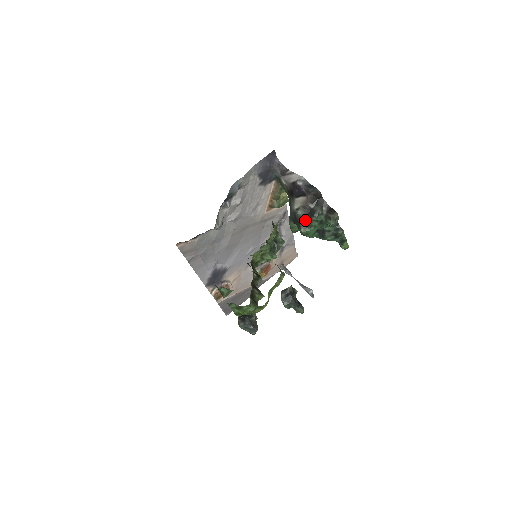
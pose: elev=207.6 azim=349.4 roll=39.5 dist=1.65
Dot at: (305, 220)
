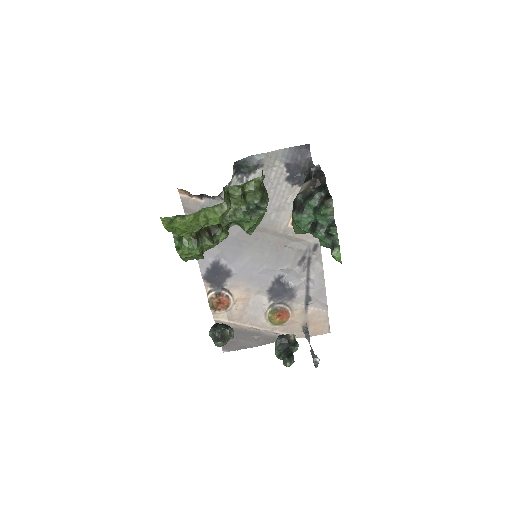
Dot at: (301, 205)
